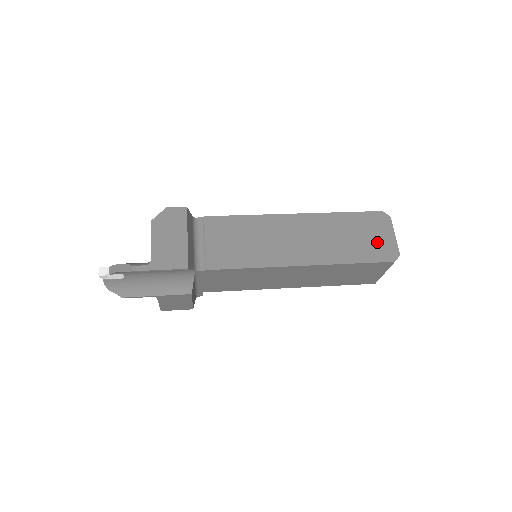
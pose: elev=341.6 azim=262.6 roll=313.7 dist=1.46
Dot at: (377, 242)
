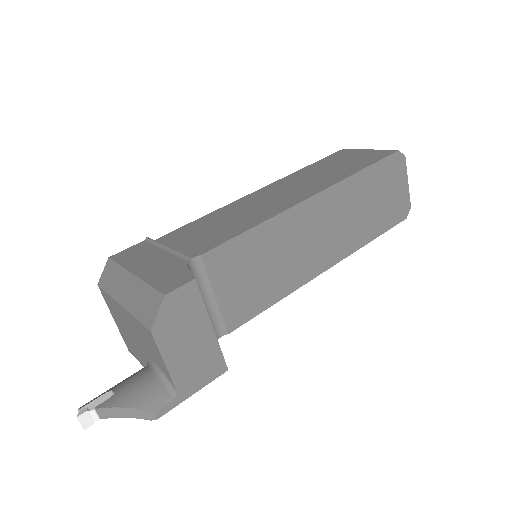
Dot at: (393, 200)
